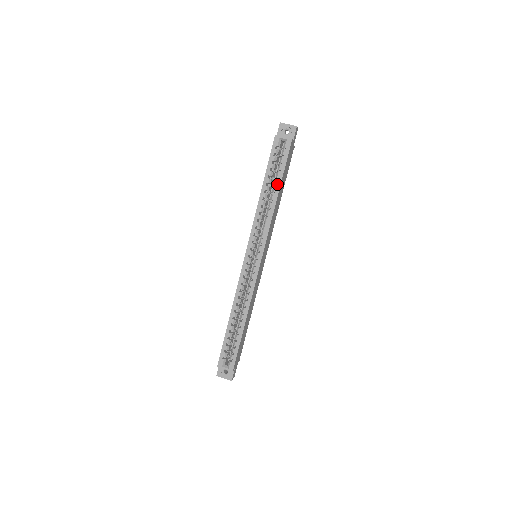
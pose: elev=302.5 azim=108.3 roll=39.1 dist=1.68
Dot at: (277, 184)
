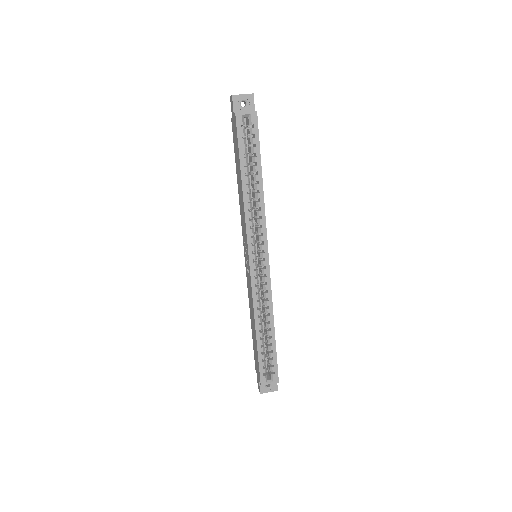
Dot at: (257, 170)
